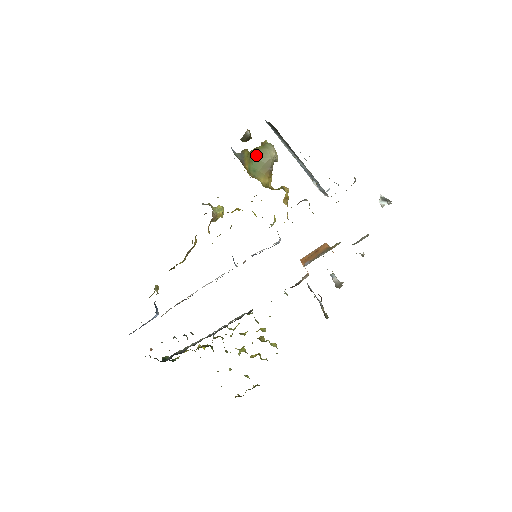
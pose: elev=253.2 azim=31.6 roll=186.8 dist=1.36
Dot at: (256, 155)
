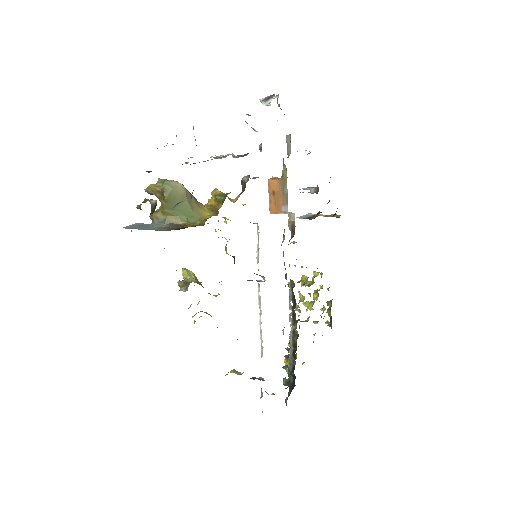
Dot at: (173, 206)
